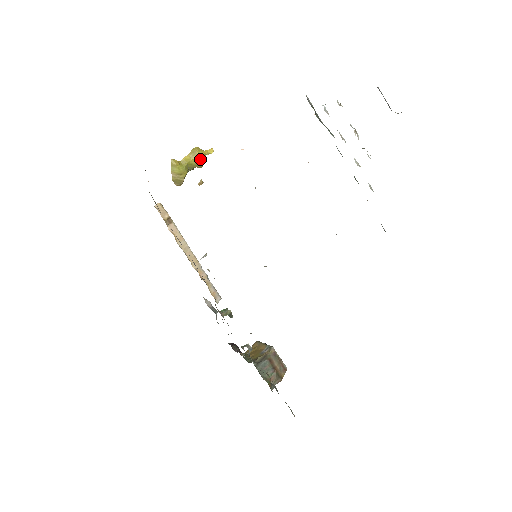
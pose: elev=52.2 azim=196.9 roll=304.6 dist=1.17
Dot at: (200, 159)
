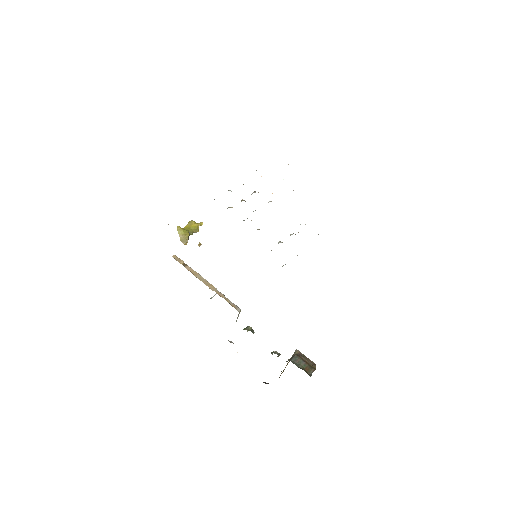
Dot at: (196, 226)
